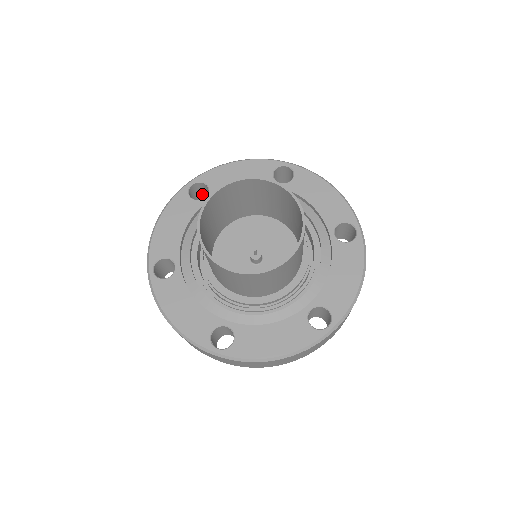
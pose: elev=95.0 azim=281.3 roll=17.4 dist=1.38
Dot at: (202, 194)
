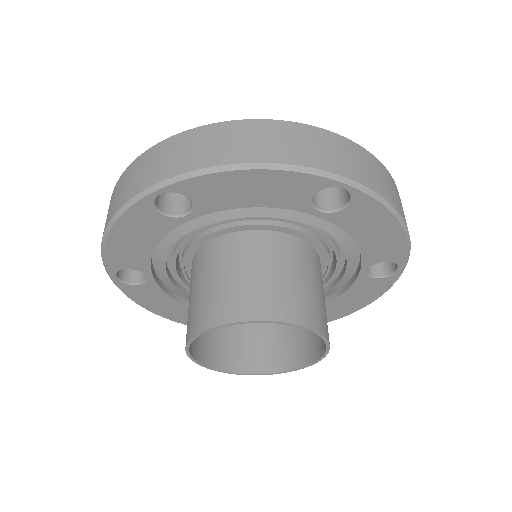
Dot at: occluded
